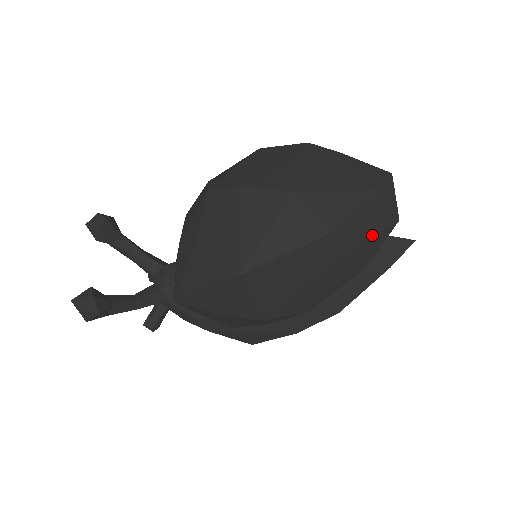
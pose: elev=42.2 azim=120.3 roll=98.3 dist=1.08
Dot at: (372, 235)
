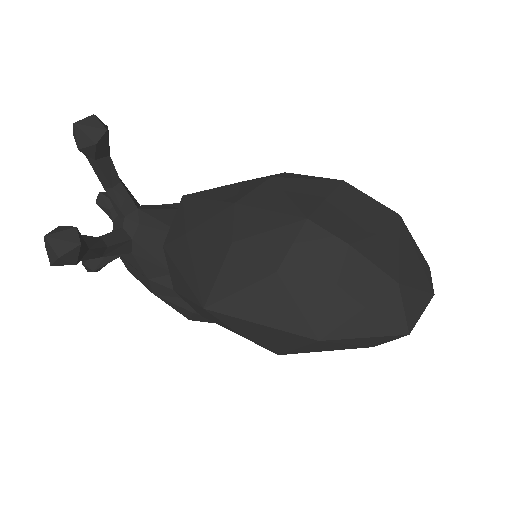
Dot at: occluded
